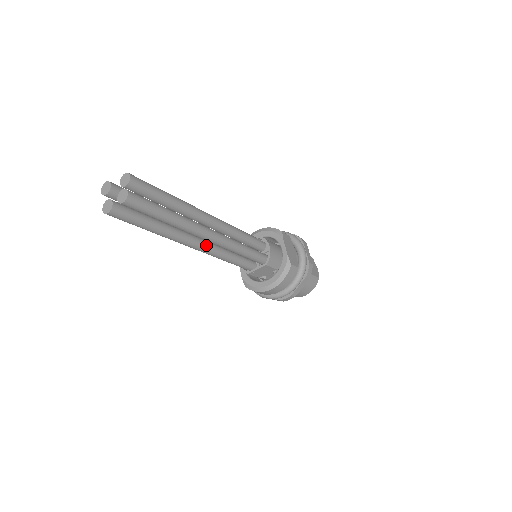
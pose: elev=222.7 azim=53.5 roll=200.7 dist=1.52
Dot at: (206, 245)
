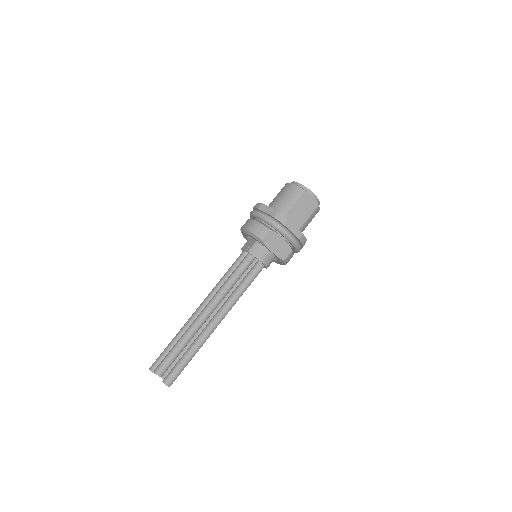
Dot at: occluded
